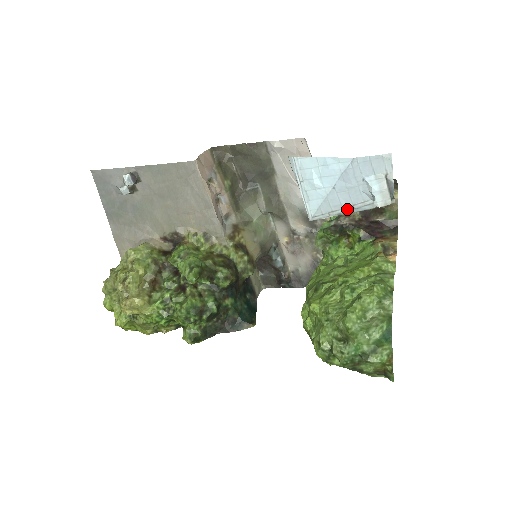
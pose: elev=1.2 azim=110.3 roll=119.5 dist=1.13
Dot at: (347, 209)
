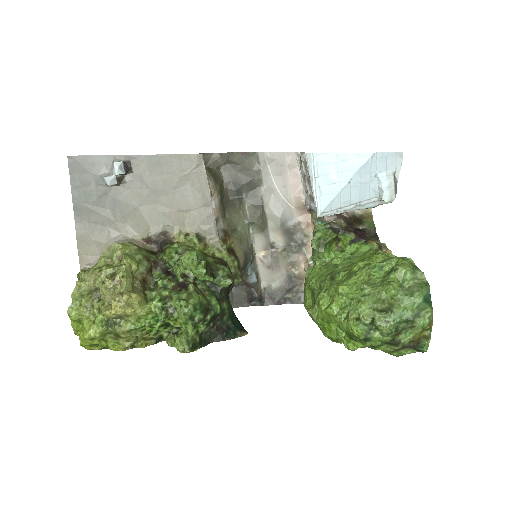
Dot at: (354, 206)
